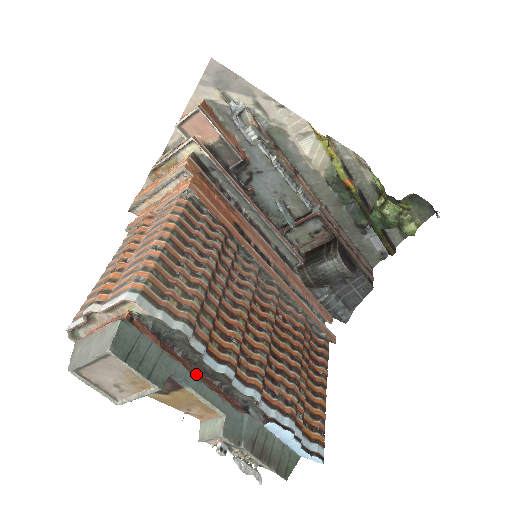
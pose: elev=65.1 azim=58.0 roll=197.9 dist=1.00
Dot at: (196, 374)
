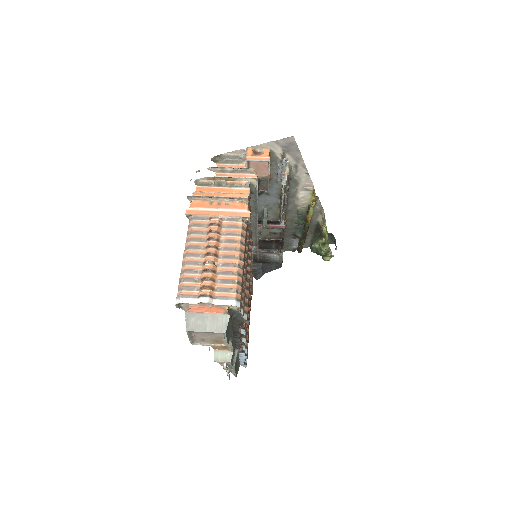
Dot at: occluded
